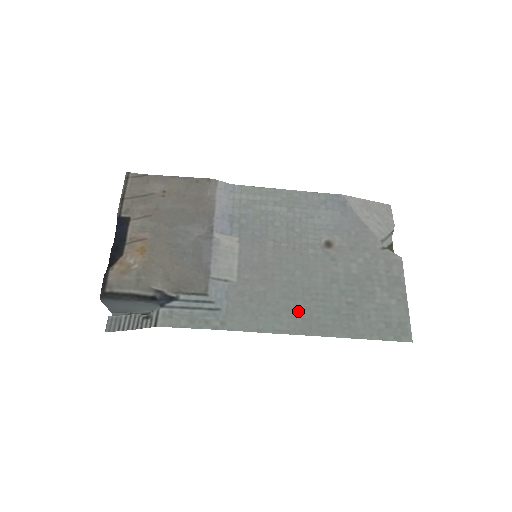
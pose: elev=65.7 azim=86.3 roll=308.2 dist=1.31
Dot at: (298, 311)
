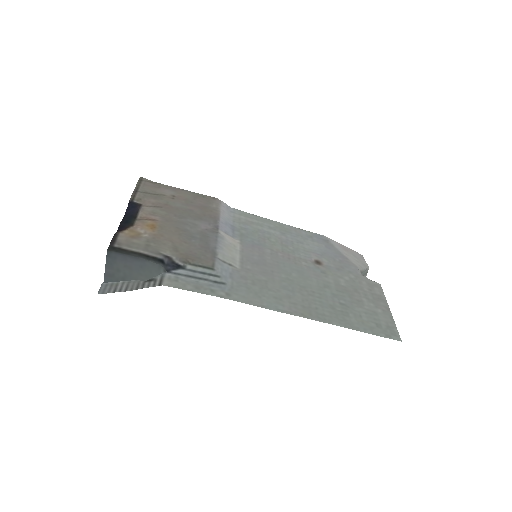
Dot at: (297, 300)
